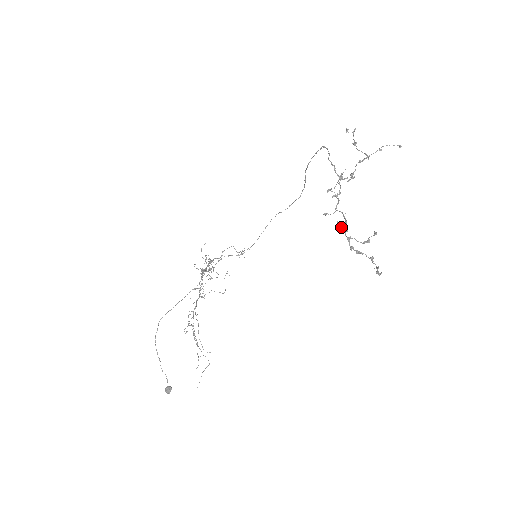
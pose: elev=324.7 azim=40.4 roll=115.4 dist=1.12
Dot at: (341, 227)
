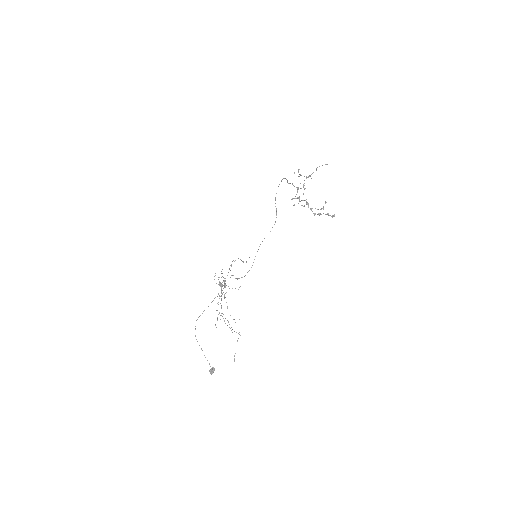
Dot at: occluded
